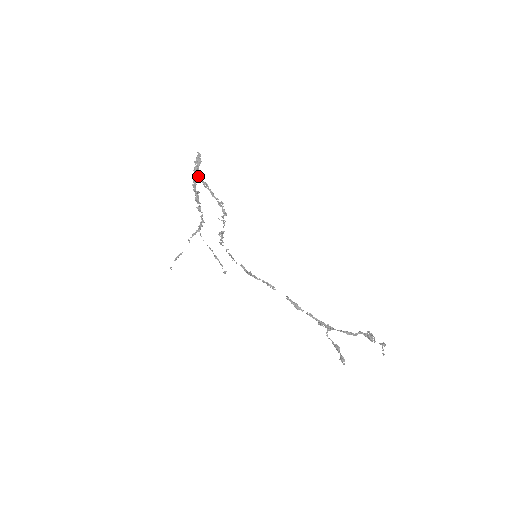
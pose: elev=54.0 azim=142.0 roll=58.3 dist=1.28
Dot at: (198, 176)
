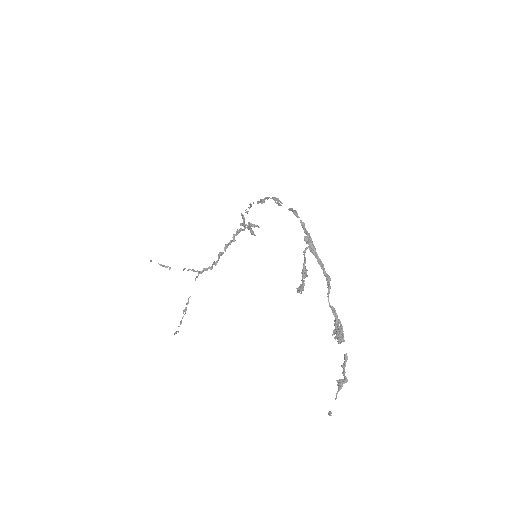
Dot at: occluded
